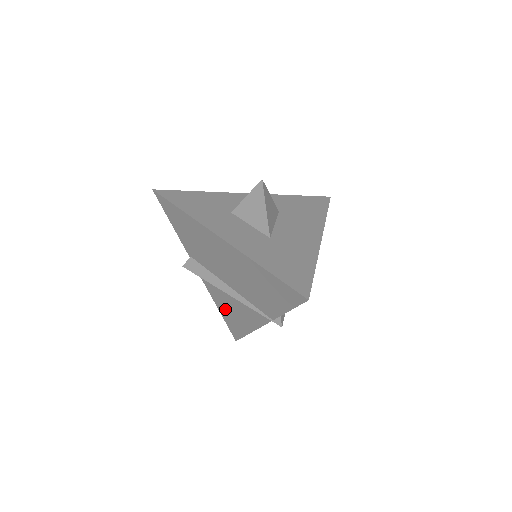
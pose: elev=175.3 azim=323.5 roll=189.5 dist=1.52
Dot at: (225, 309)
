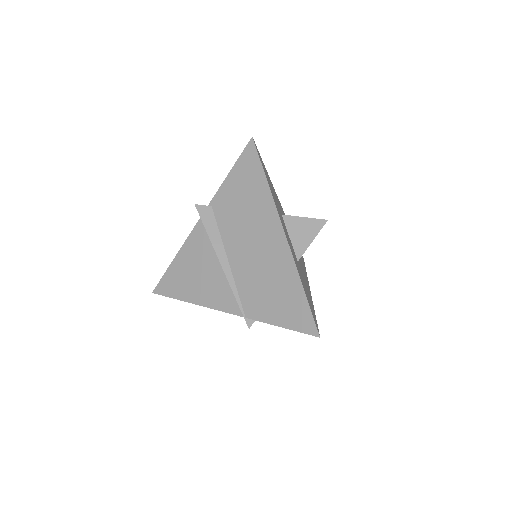
Dot at: (186, 266)
